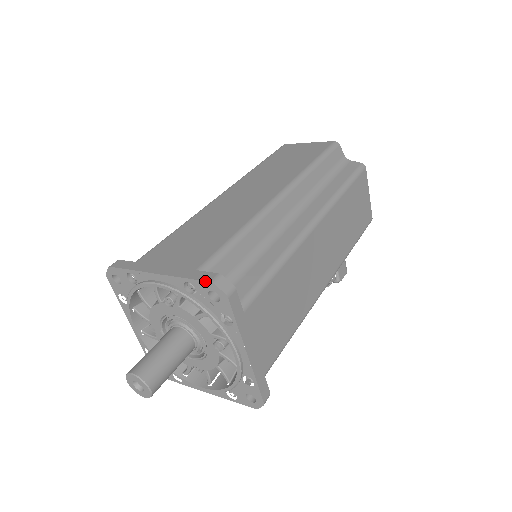
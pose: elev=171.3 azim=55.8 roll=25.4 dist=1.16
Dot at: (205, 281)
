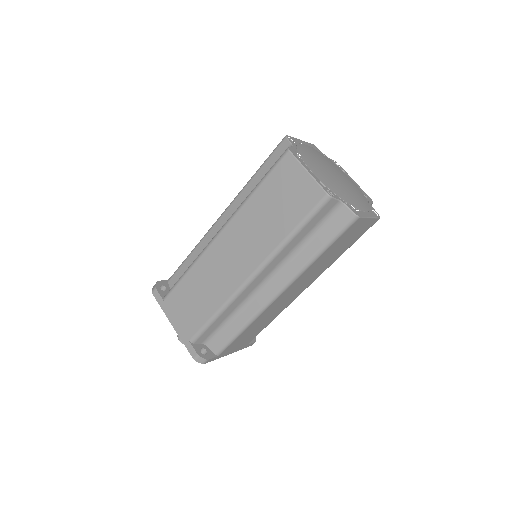
Dot at: occluded
